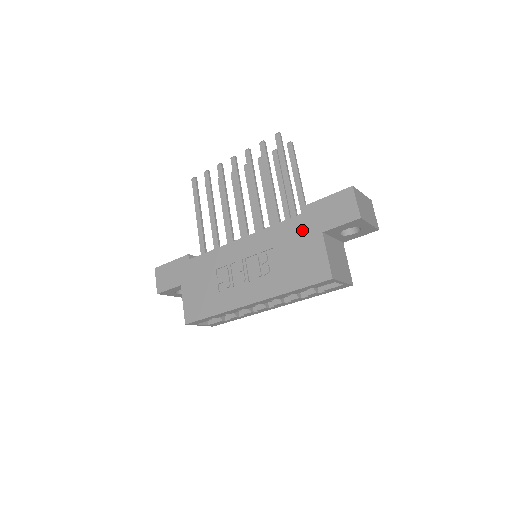
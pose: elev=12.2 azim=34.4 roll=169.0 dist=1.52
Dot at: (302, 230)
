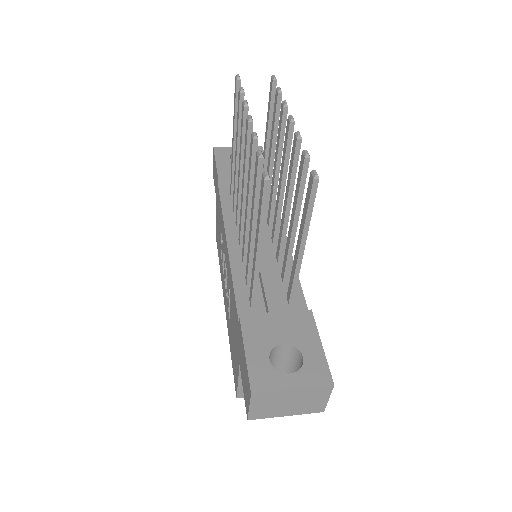
Dot at: (236, 332)
